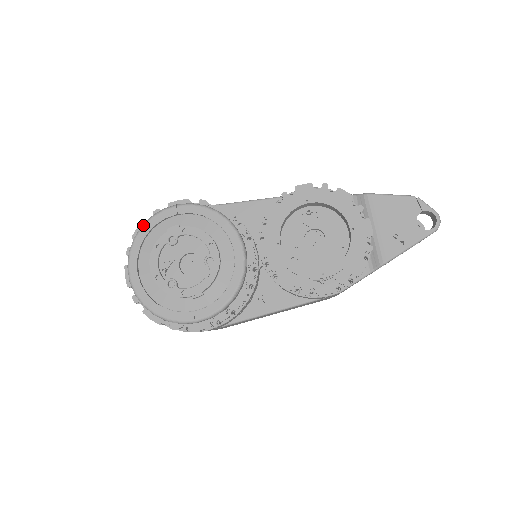
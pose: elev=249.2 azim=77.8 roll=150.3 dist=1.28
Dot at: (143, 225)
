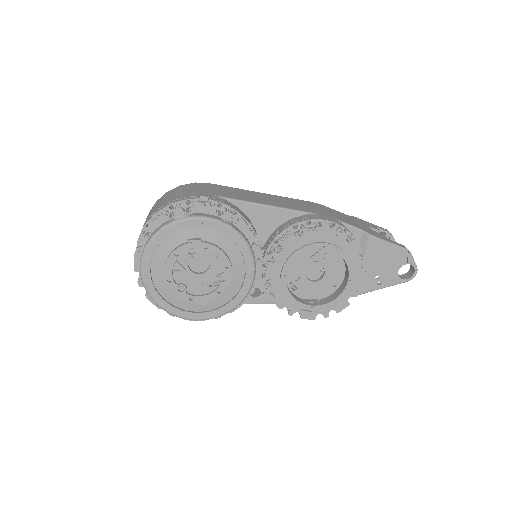
Dot at: (164, 227)
